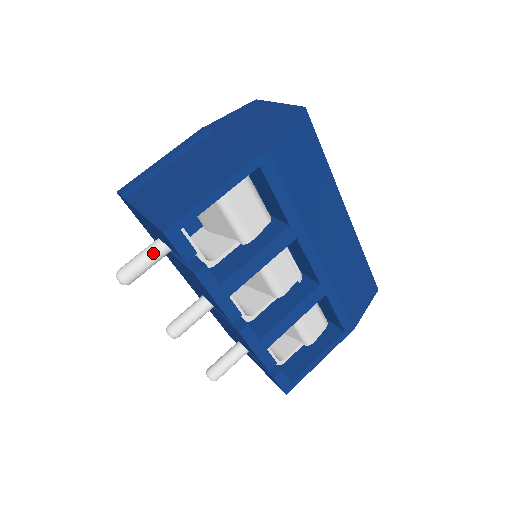
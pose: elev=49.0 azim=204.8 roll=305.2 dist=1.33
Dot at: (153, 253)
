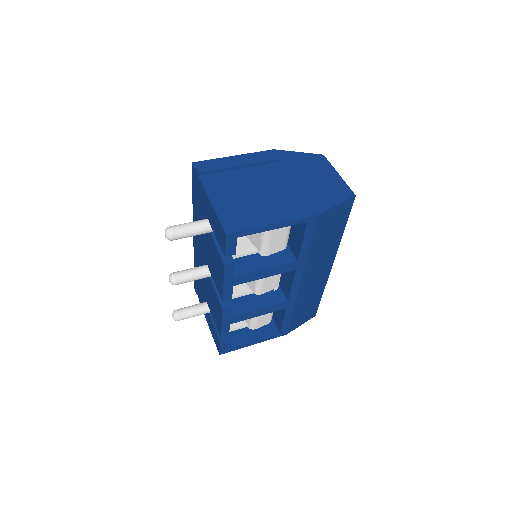
Dot at: (200, 229)
